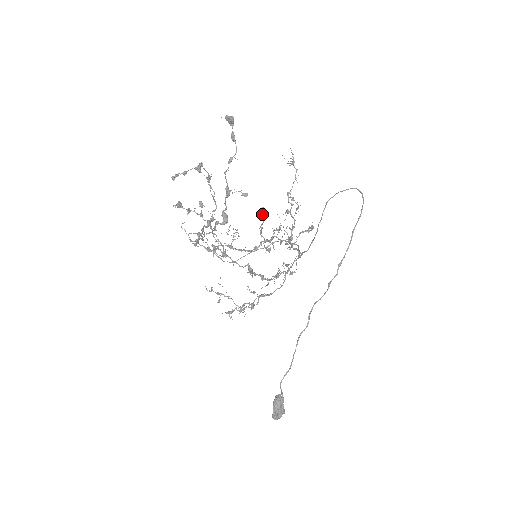
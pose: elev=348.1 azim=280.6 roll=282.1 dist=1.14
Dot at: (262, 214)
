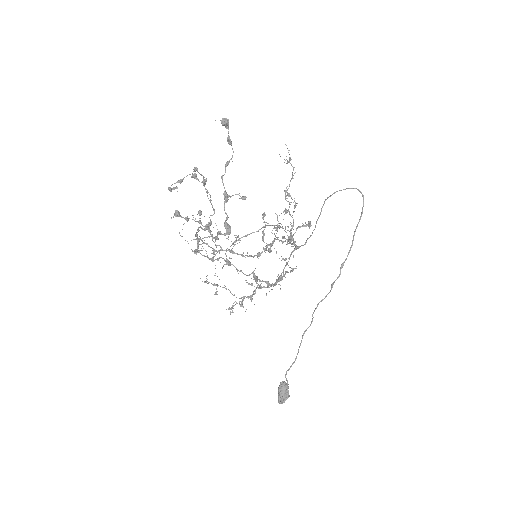
Dot at: occluded
